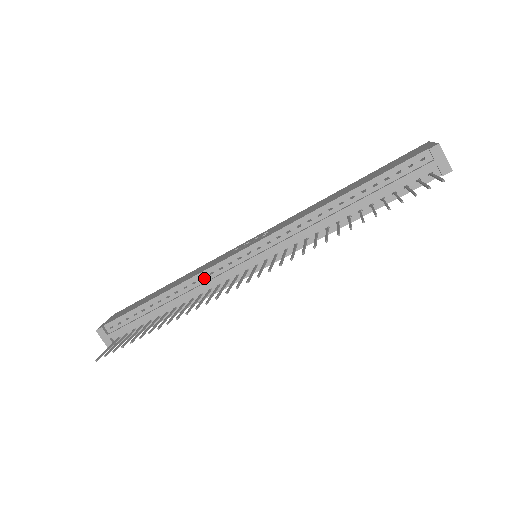
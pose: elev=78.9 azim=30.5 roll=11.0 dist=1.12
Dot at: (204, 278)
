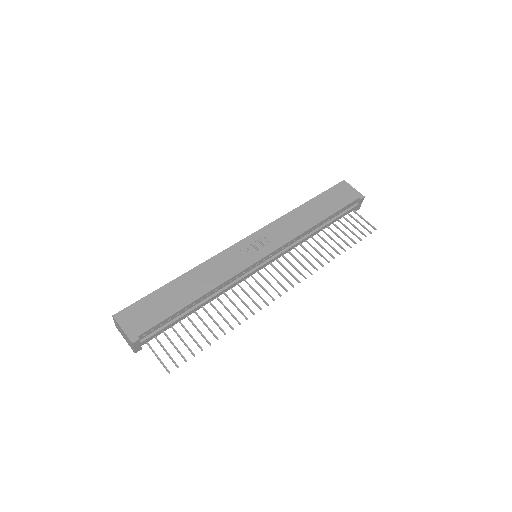
Dot at: (231, 281)
